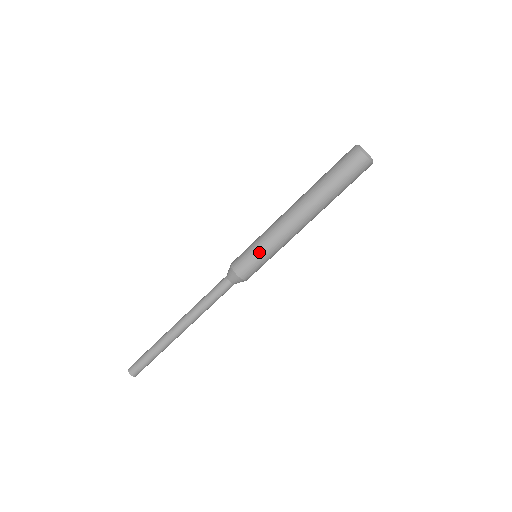
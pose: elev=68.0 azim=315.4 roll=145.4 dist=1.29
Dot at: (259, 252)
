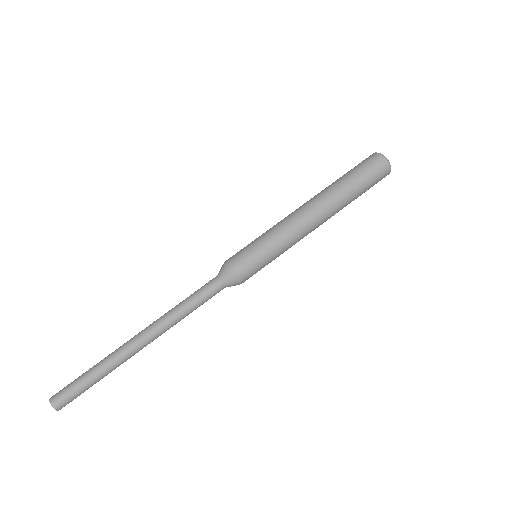
Dot at: (259, 241)
